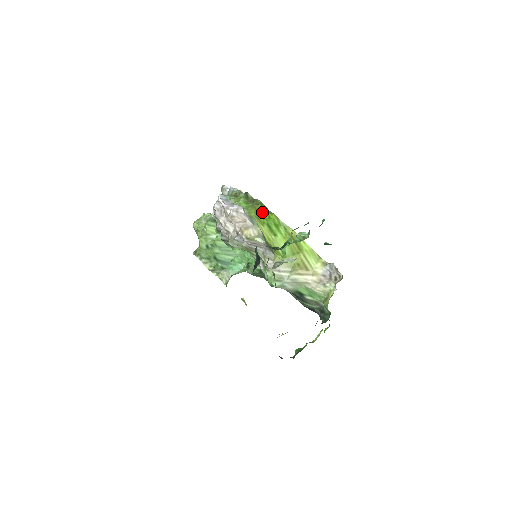
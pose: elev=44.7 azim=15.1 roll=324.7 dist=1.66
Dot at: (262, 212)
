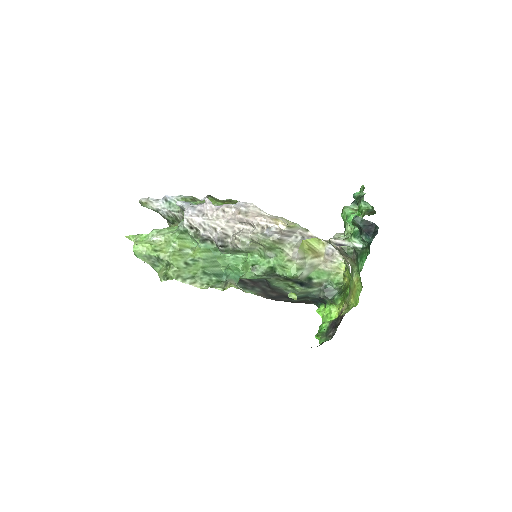
Dot at: occluded
